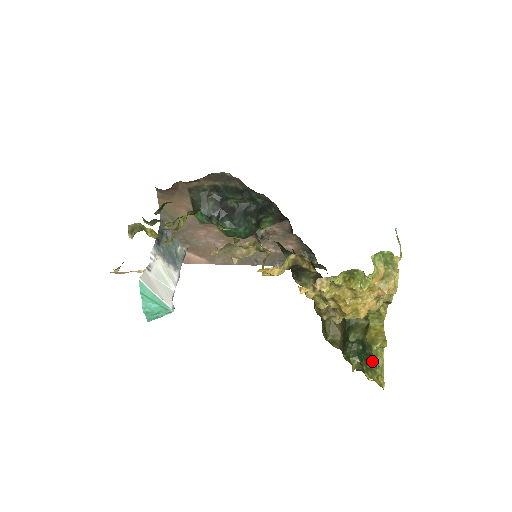
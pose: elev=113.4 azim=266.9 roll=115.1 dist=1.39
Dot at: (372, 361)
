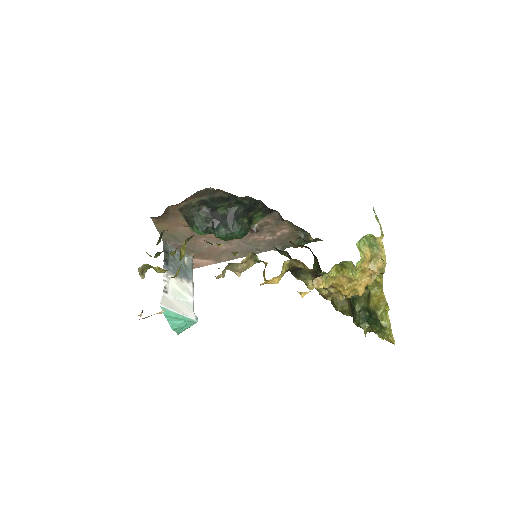
Dot at: (380, 324)
